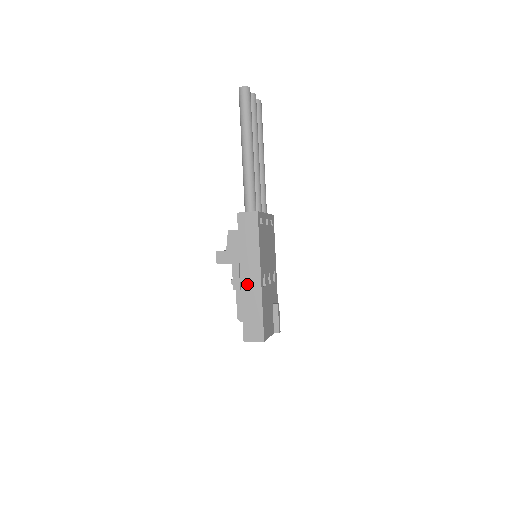
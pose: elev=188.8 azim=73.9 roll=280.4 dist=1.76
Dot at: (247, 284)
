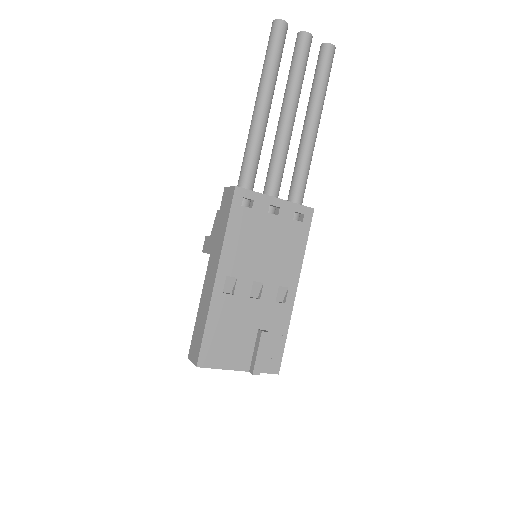
Dot at: (207, 283)
